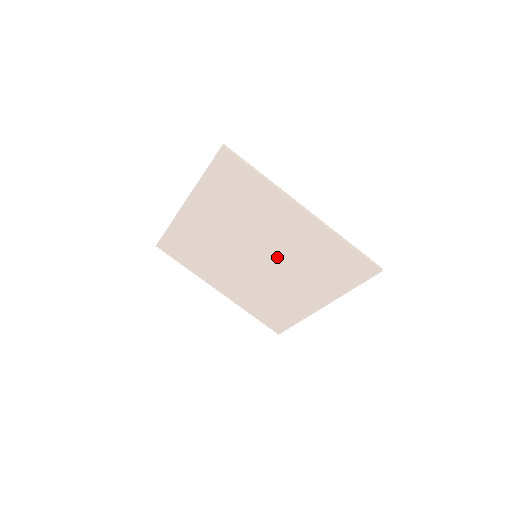
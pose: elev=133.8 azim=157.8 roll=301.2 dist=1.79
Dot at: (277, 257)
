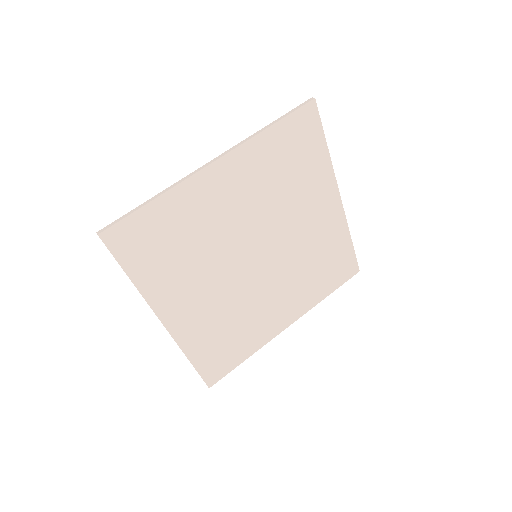
Dot at: (282, 256)
